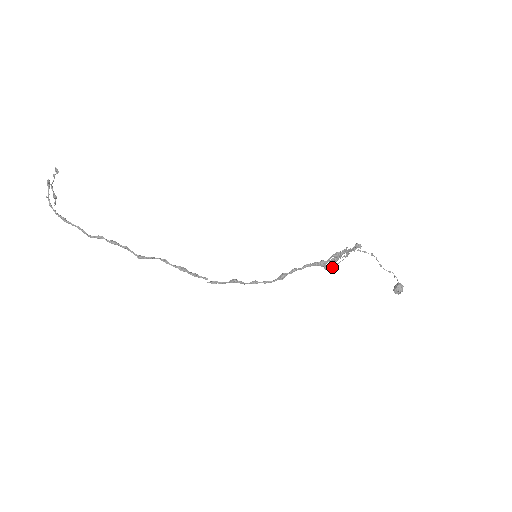
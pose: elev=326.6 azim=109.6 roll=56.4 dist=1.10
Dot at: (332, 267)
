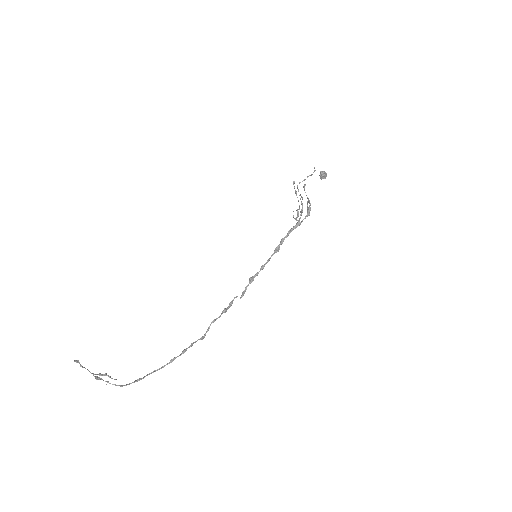
Dot at: occluded
